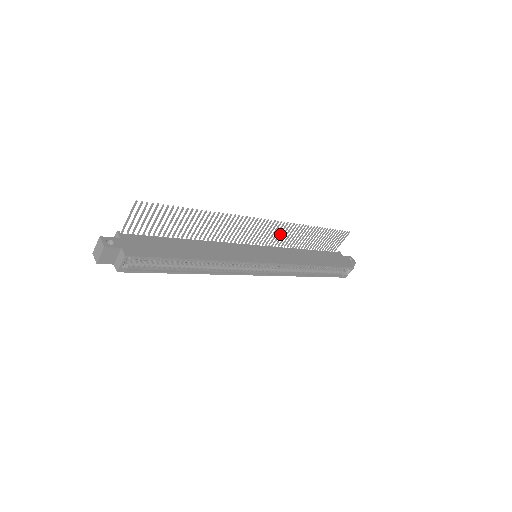
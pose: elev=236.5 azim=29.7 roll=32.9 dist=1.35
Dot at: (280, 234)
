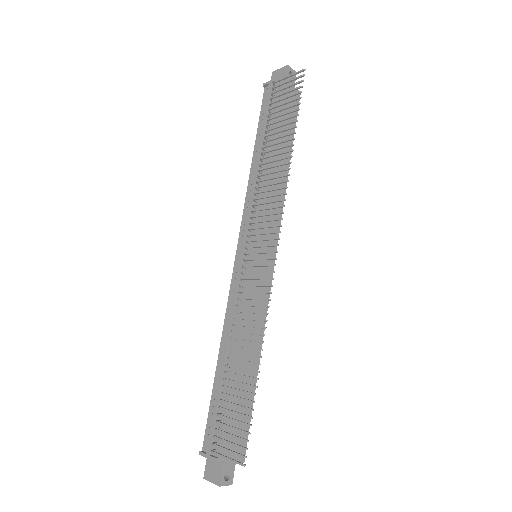
Dot at: (268, 209)
